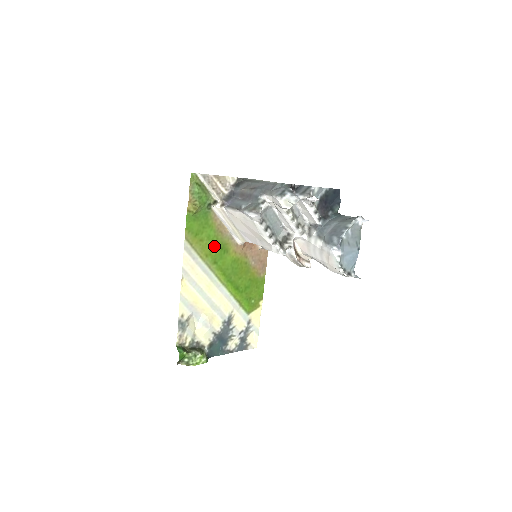
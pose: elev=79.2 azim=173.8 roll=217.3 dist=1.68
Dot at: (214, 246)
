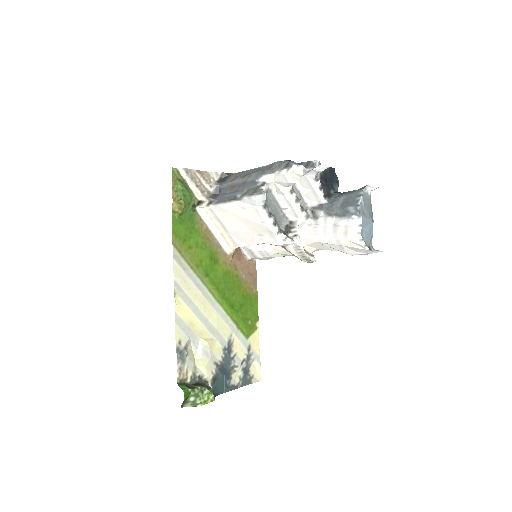
Dot at: (203, 255)
